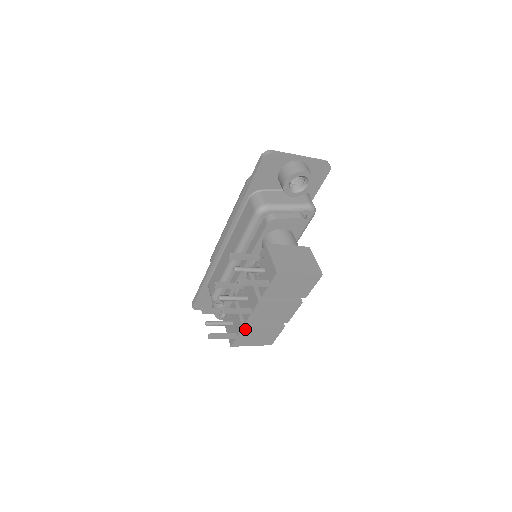
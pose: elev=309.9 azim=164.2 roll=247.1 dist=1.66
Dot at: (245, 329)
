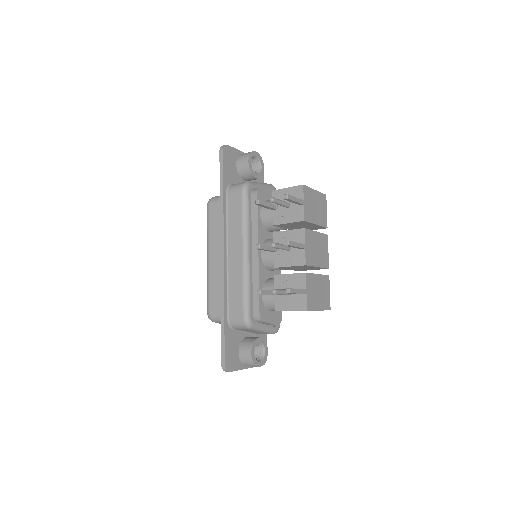
Dot at: (308, 276)
